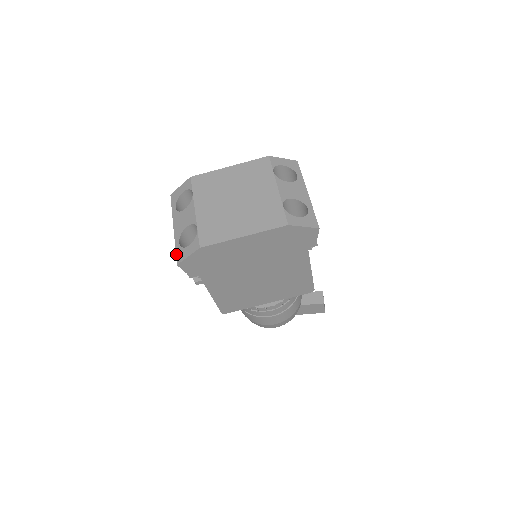
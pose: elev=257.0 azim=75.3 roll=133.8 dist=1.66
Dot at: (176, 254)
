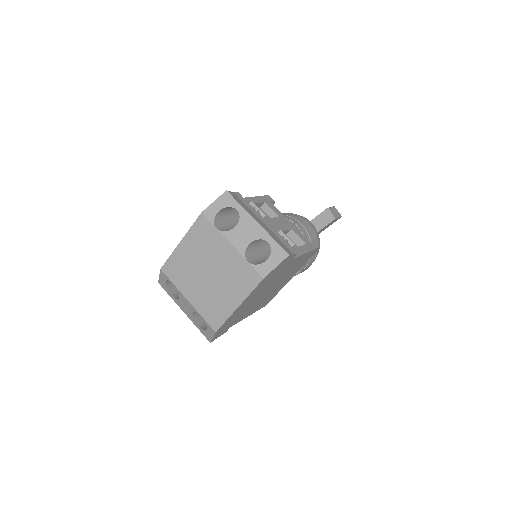
Dot at: (203, 334)
